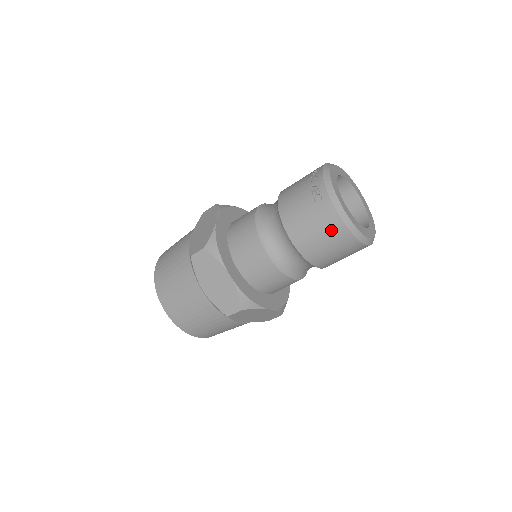
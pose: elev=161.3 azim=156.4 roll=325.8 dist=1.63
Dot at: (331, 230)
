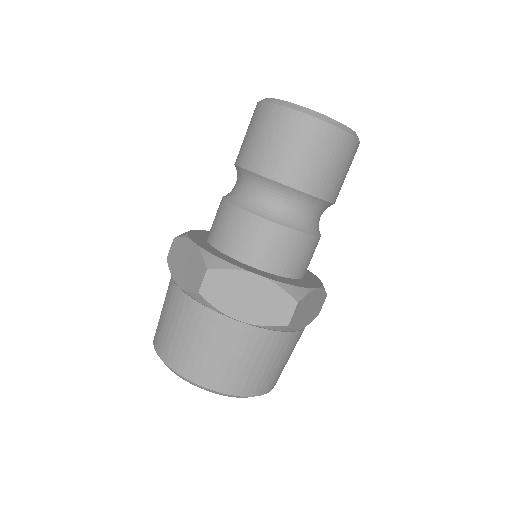
Dot at: (267, 121)
